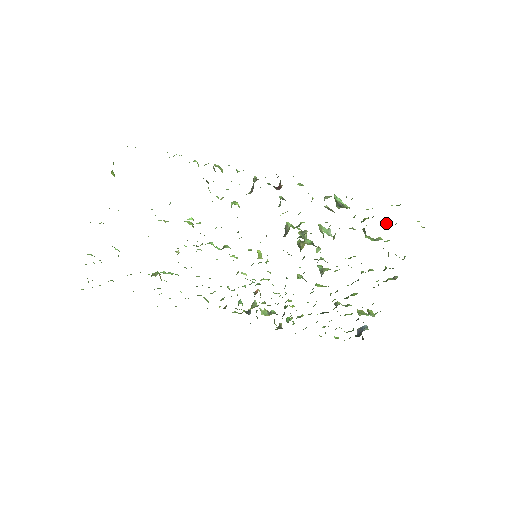
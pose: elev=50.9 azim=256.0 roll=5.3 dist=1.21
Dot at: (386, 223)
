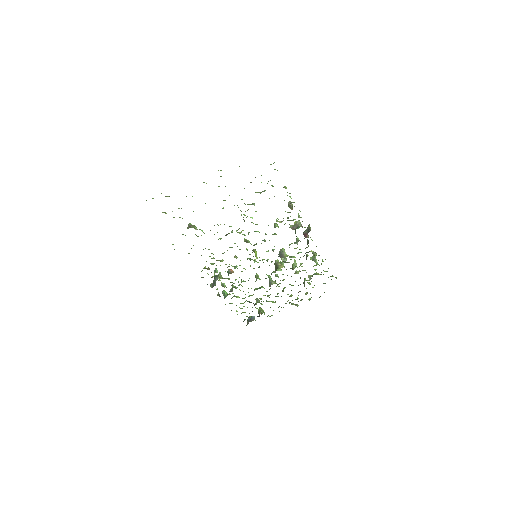
Dot at: occluded
